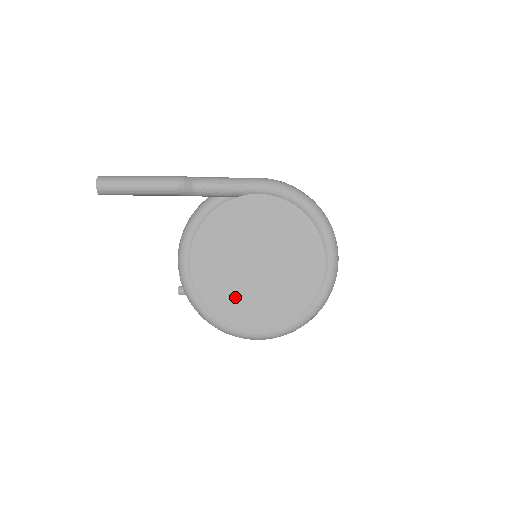
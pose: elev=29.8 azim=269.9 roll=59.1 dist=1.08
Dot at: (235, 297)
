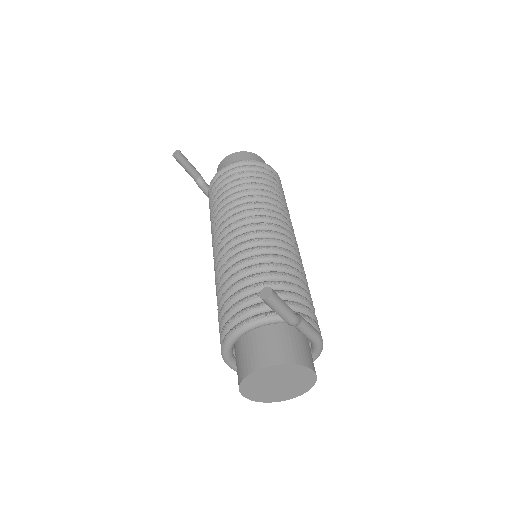
Dot at: (254, 387)
